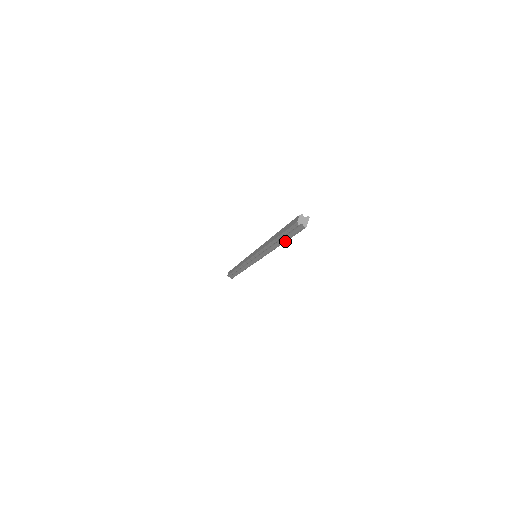
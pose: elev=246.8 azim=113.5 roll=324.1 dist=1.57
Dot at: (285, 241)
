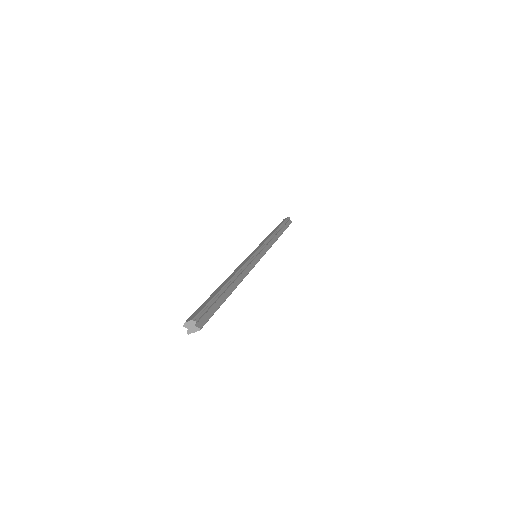
Dot at: occluded
